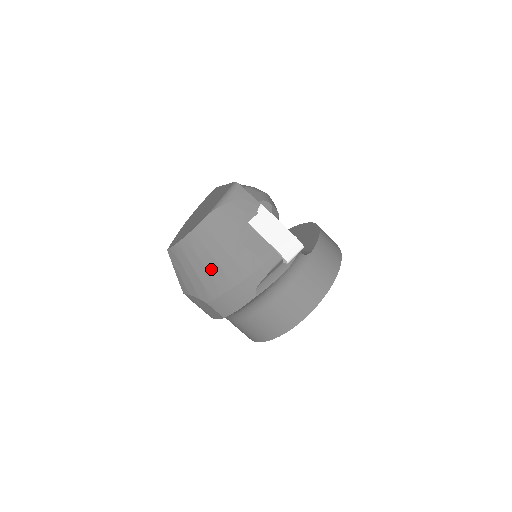
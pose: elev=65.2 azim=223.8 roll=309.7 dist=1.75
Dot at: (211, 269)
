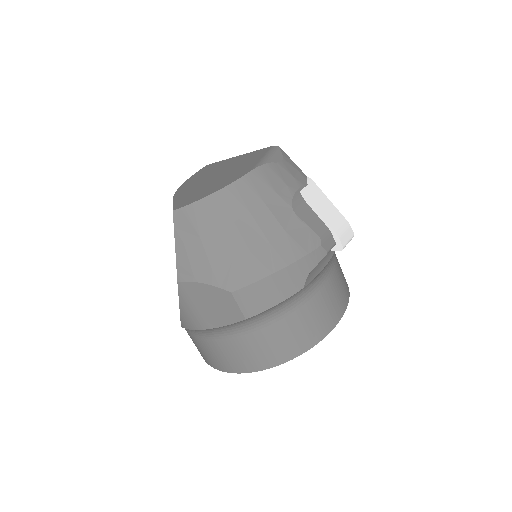
Dot at: (252, 241)
